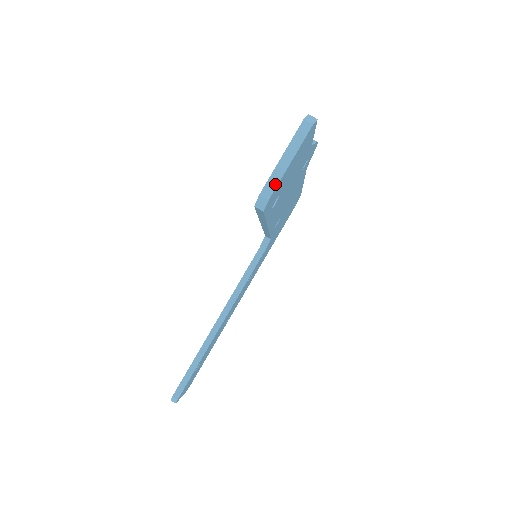
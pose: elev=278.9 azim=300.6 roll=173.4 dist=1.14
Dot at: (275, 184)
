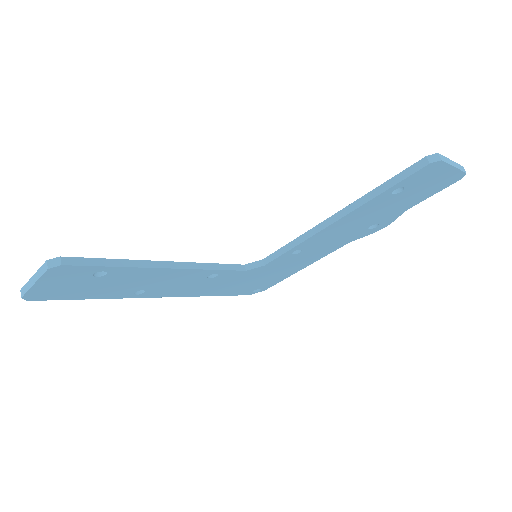
Dot at: (446, 161)
